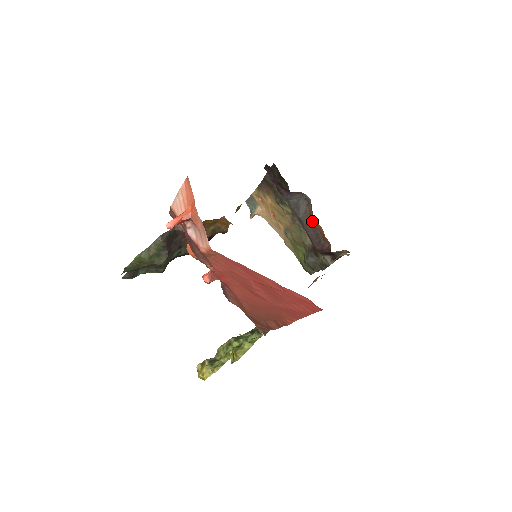
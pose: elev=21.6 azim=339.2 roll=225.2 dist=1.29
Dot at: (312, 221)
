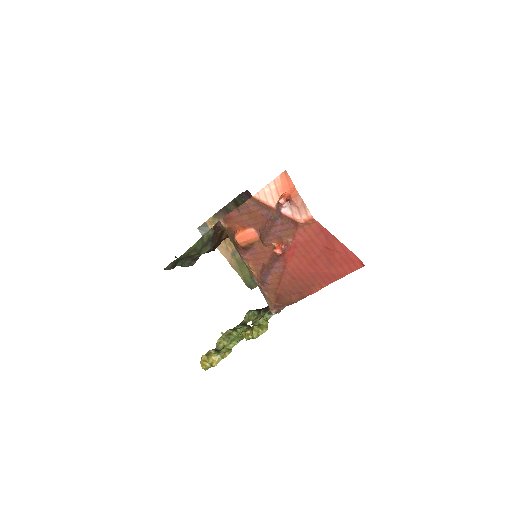
Dot at: occluded
